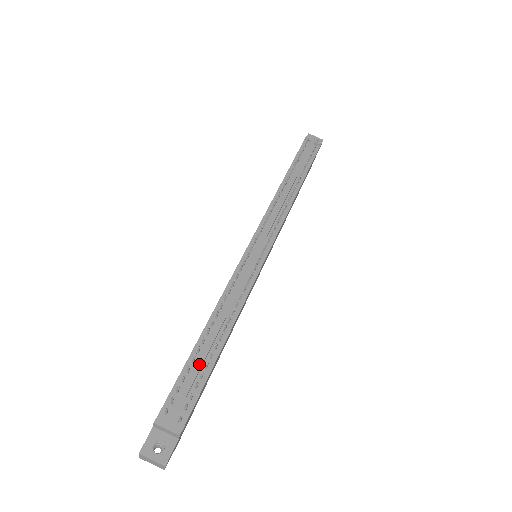
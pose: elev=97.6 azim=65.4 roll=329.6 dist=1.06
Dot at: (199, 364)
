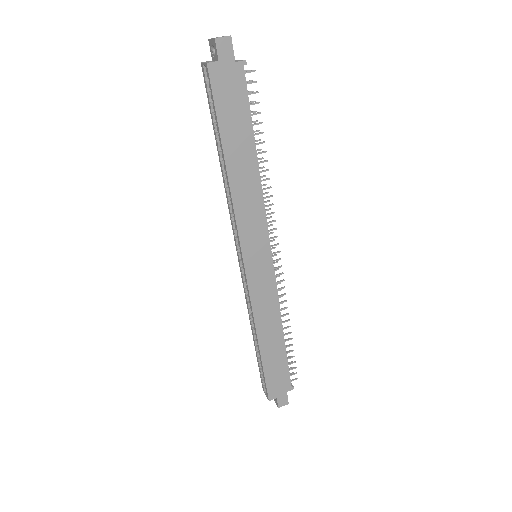
Dot at: occluded
